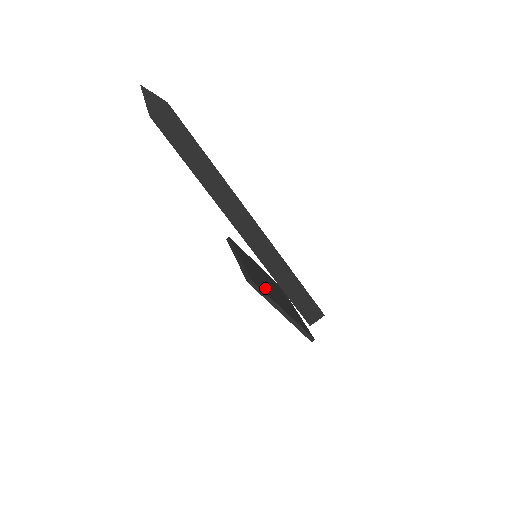
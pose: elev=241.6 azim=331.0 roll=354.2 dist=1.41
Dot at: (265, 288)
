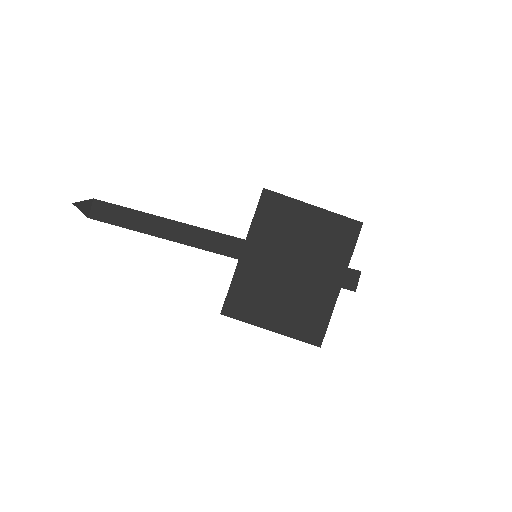
Dot at: (285, 221)
